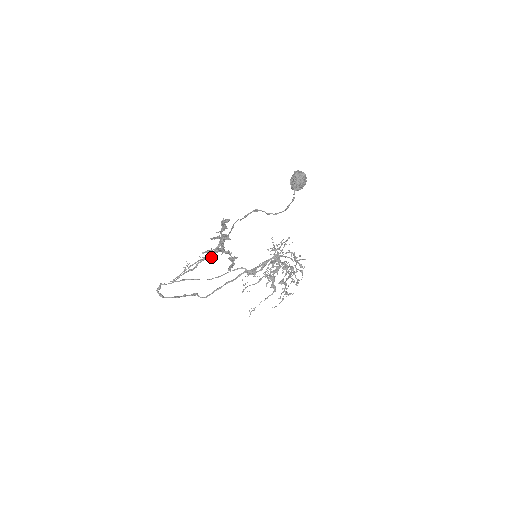
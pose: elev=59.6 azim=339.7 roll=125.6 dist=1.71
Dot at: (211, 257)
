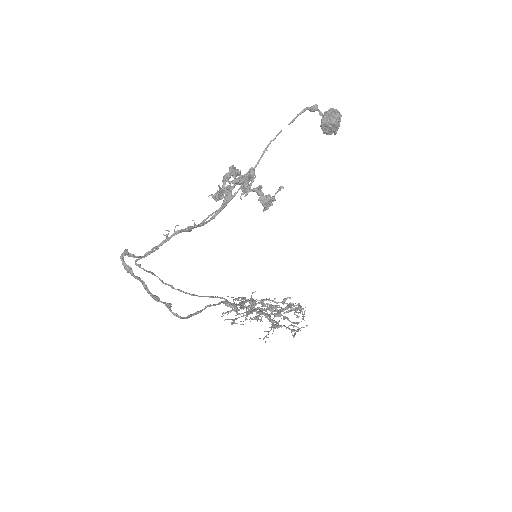
Dot at: (241, 181)
